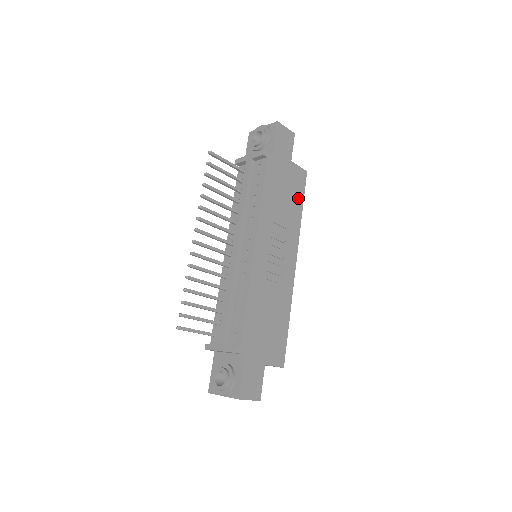
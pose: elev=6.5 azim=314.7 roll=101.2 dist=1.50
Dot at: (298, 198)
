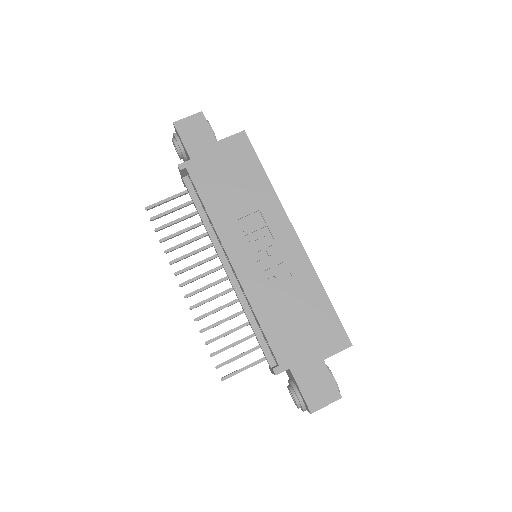
Dot at: (252, 167)
